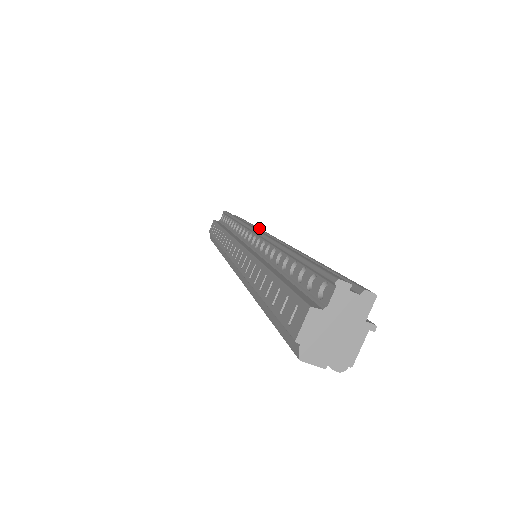
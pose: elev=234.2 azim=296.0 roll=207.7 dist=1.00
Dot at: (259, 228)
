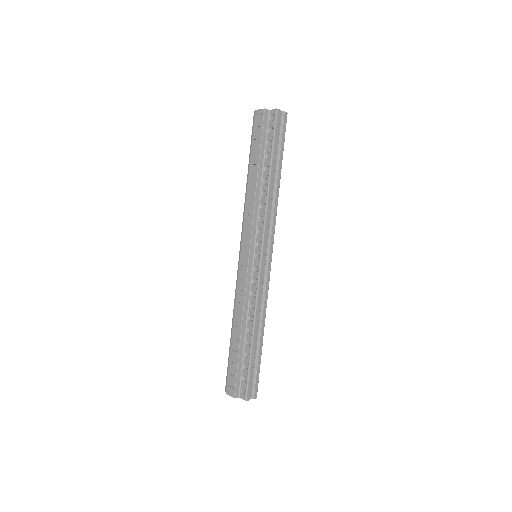
Dot at: (275, 217)
